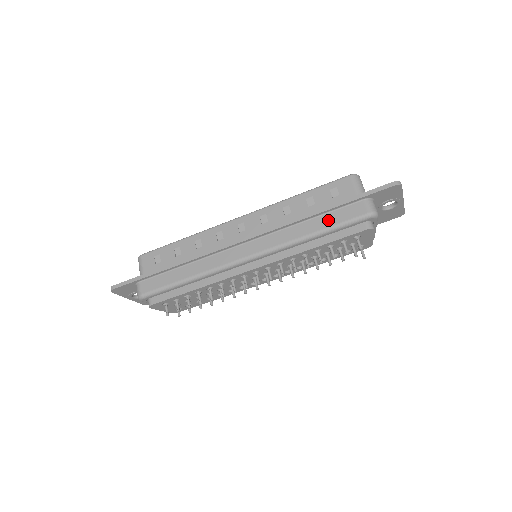
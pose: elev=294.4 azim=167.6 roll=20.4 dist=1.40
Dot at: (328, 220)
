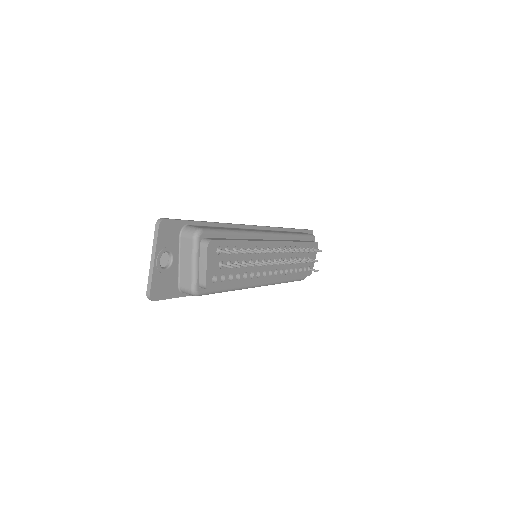
Dot at: occluded
